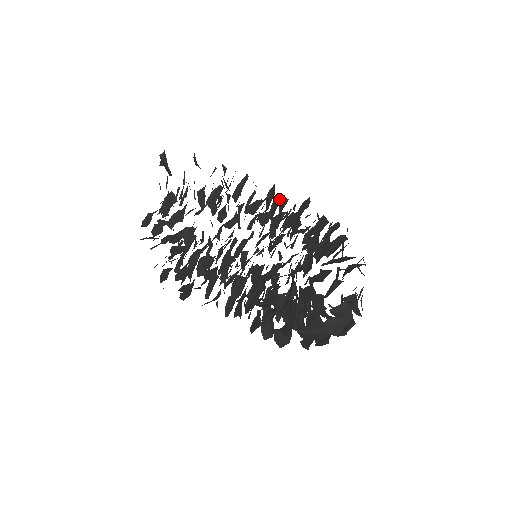
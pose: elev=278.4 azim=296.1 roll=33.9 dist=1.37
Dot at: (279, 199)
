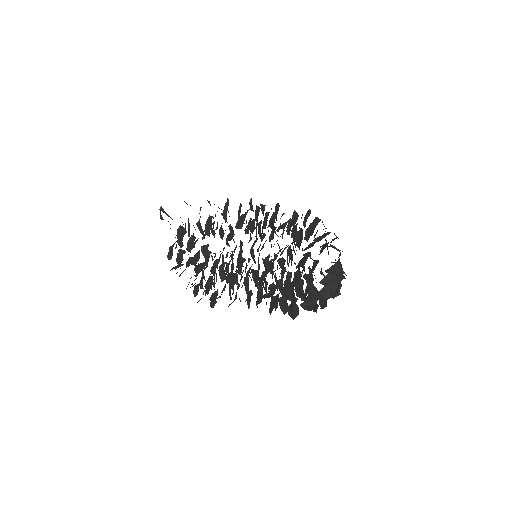
Dot at: (258, 208)
